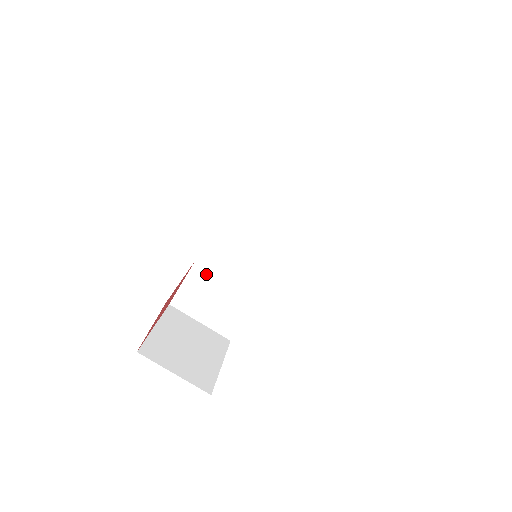
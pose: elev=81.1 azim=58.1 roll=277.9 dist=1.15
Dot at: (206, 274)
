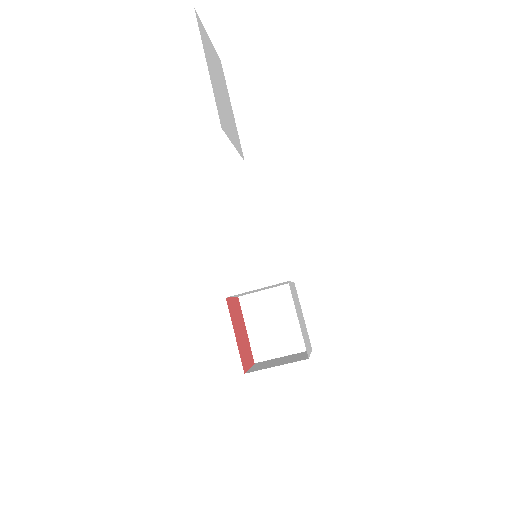
Dot at: occluded
